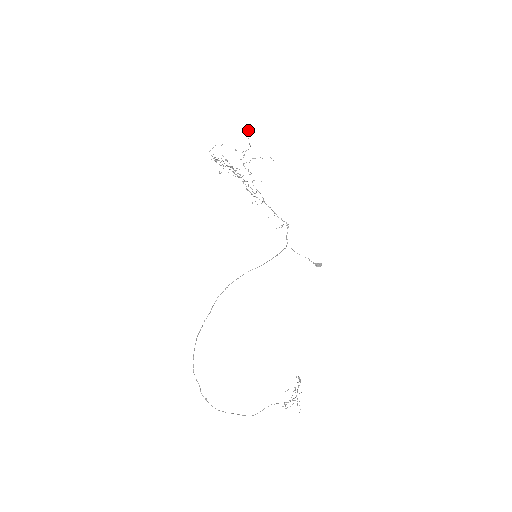
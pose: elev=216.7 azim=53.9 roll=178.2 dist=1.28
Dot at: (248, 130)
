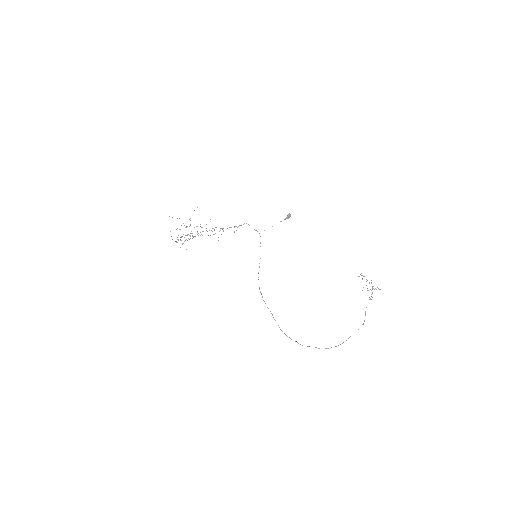
Dot at: occluded
